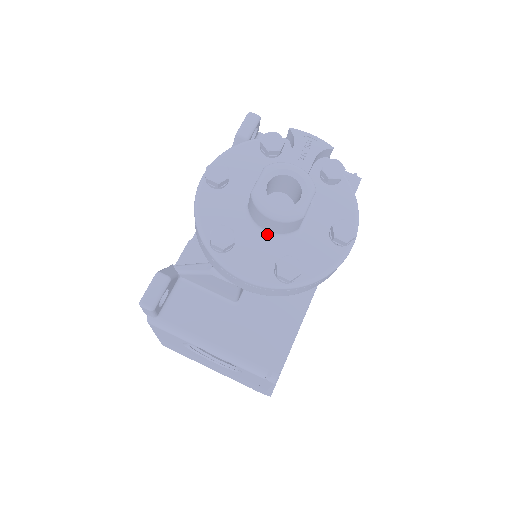
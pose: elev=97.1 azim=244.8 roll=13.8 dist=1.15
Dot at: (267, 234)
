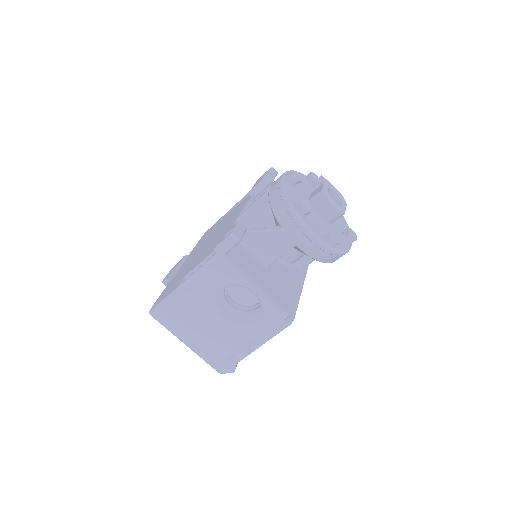
Dot at: (318, 219)
